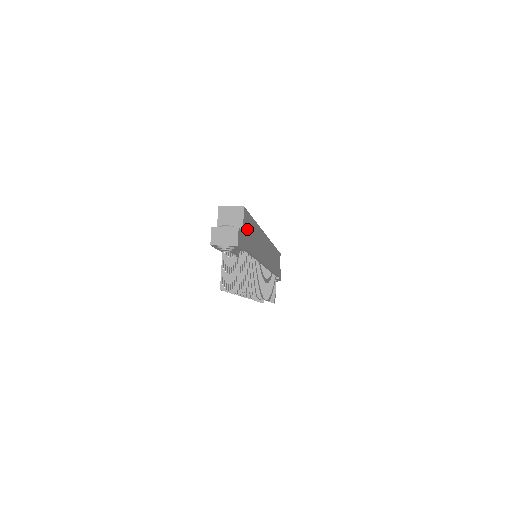
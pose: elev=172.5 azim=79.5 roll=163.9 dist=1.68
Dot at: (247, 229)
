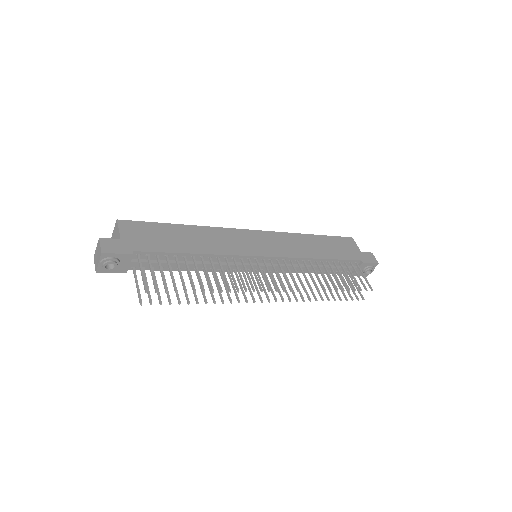
Dot at: (143, 235)
